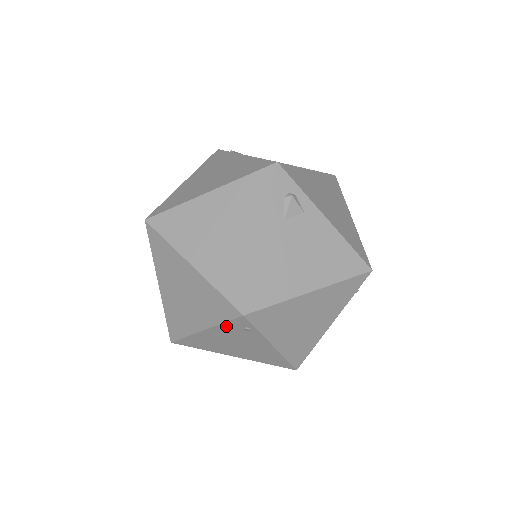
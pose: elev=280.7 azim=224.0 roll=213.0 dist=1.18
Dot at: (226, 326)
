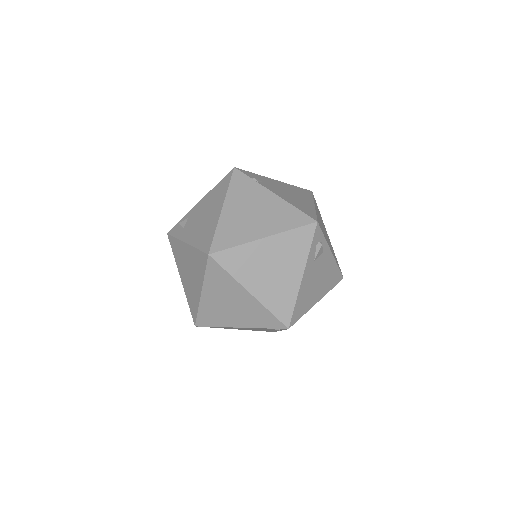
Dot at: (264, 328)
